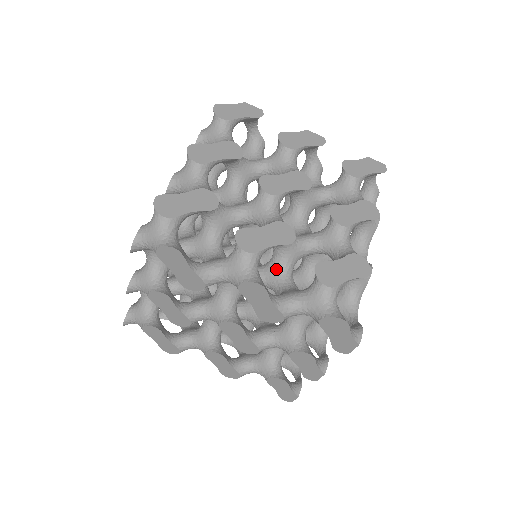
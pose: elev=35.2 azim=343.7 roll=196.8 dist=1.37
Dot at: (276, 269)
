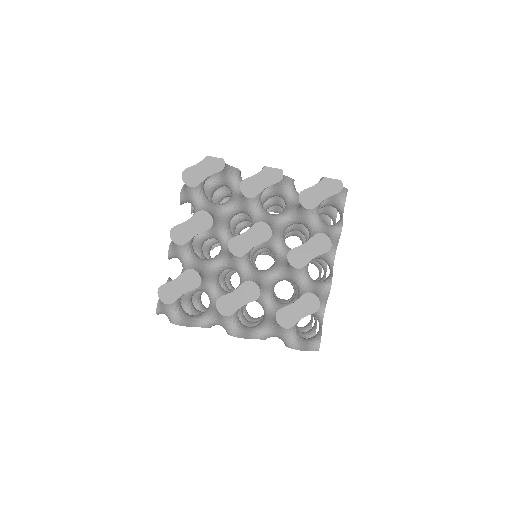
Dot at: (259, 296)
